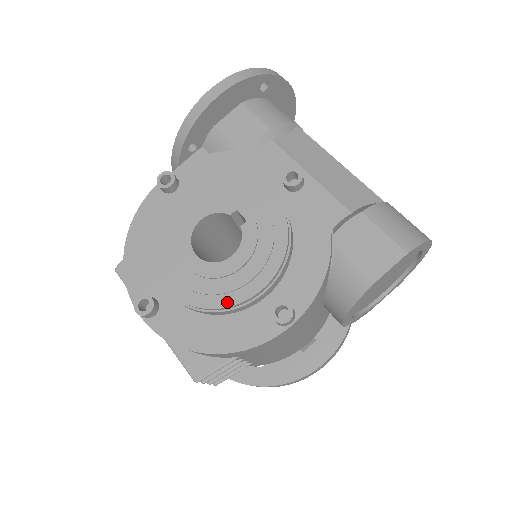
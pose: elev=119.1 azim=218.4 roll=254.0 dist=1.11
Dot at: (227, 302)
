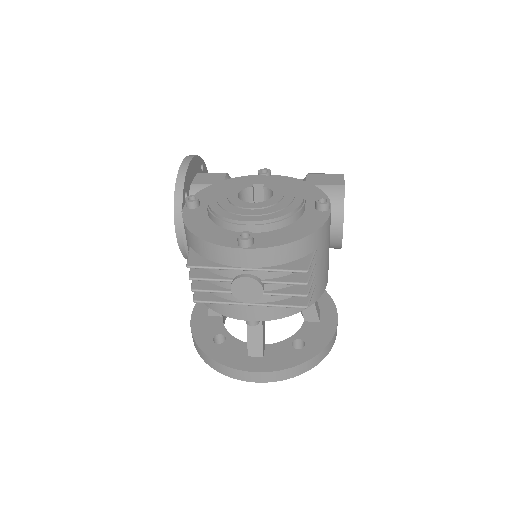
Dot at: (293, 208)
